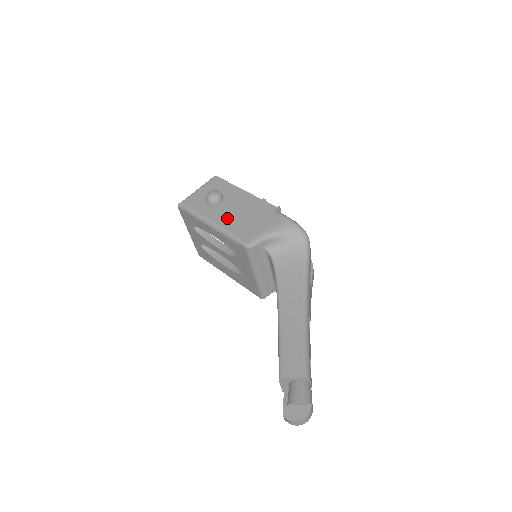
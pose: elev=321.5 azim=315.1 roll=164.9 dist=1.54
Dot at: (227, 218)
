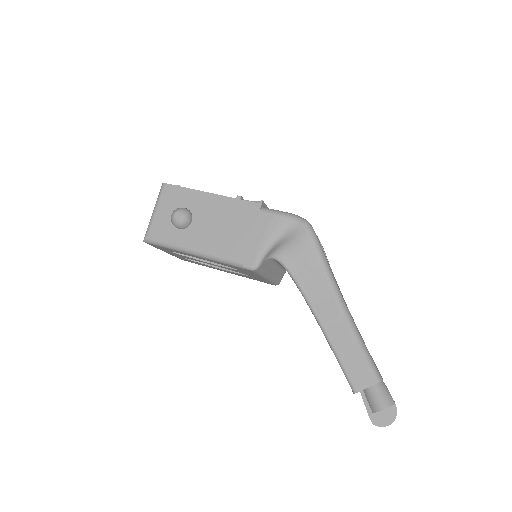
Dot at: (211, 240)
